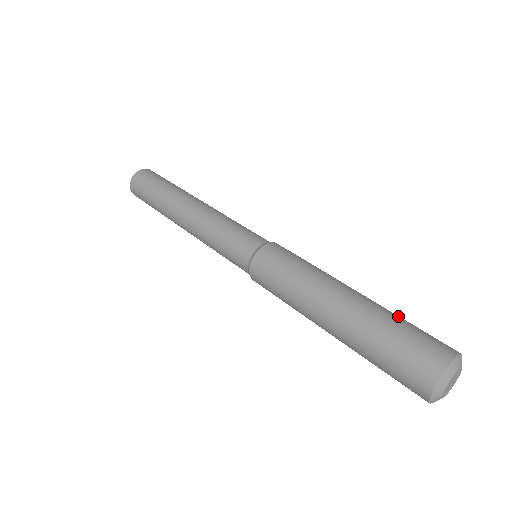
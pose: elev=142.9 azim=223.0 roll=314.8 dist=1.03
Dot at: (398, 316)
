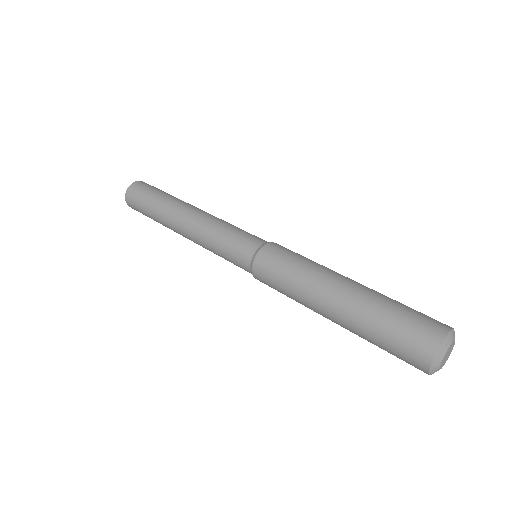
Dot at: occluded
